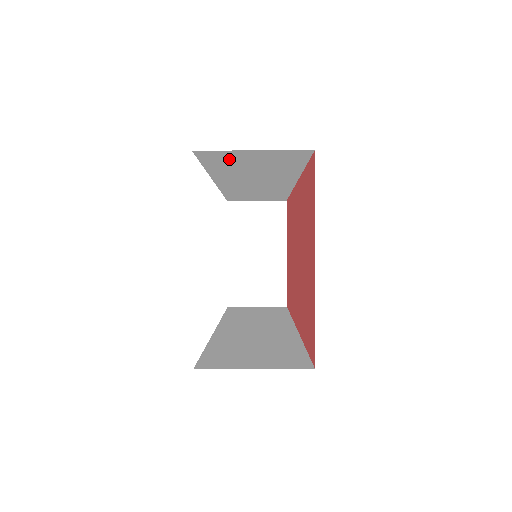
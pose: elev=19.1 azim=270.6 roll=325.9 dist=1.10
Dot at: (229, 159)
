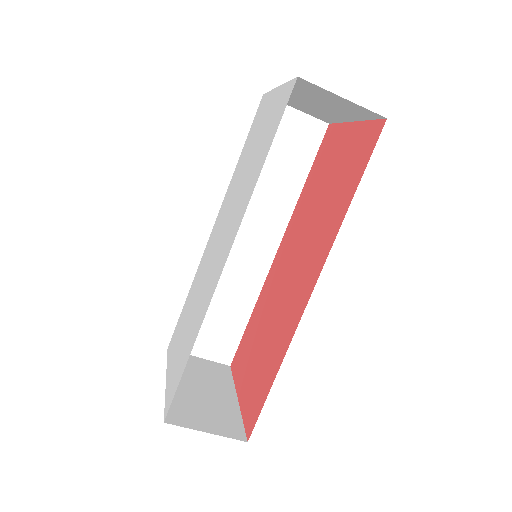
Dot at: occluded
